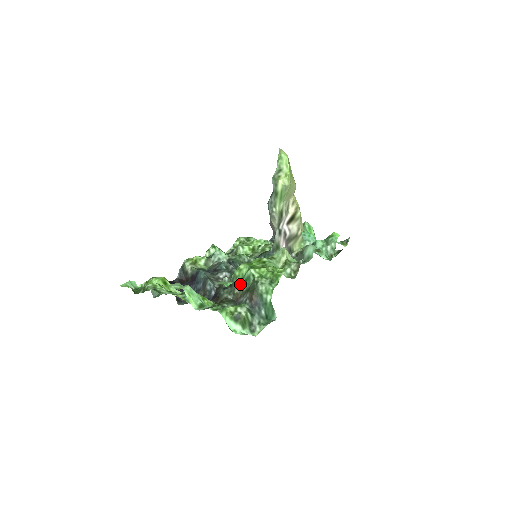
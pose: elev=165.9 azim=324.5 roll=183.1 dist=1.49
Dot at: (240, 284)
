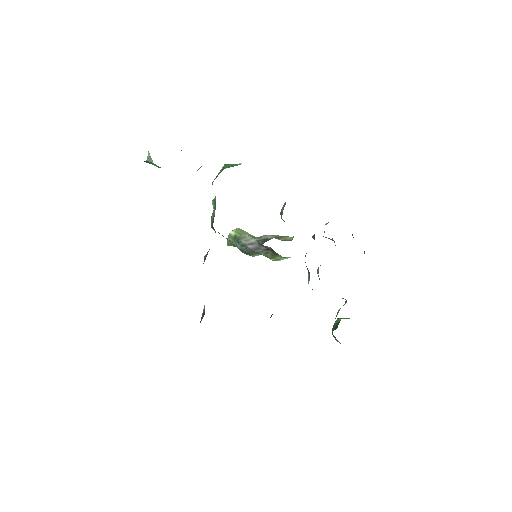
Dot at: (213, 211)
